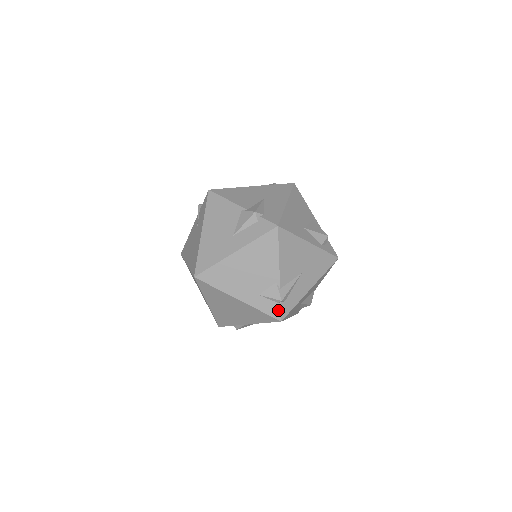
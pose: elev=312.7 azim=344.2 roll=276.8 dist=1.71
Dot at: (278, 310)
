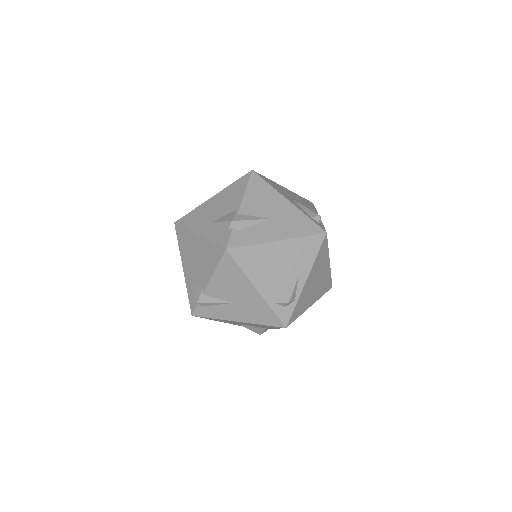
Dot at: (195, 306)
